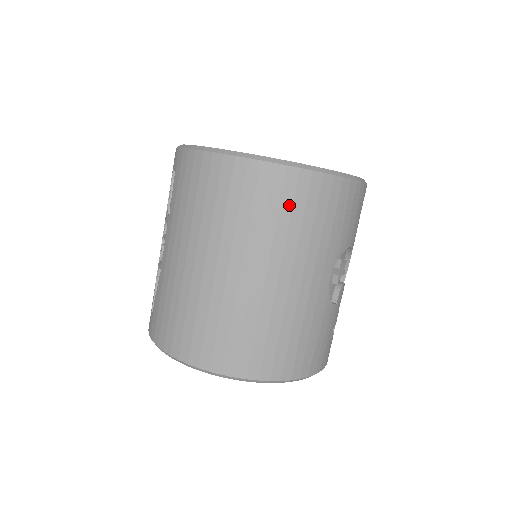
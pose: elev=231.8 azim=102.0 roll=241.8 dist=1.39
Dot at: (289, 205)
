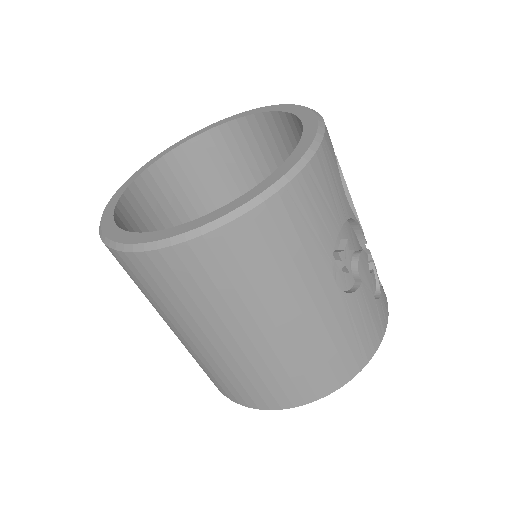
Dot at: (235, 267)
